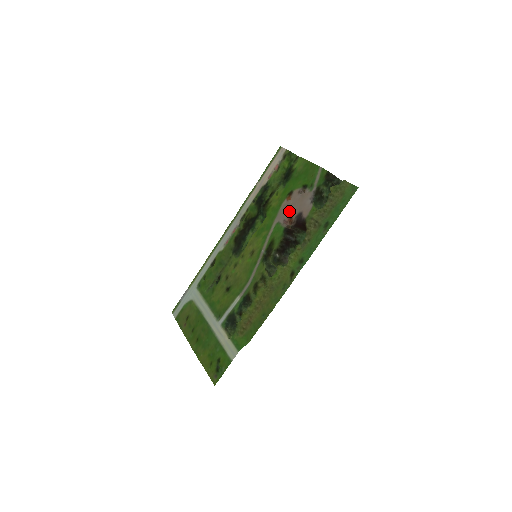
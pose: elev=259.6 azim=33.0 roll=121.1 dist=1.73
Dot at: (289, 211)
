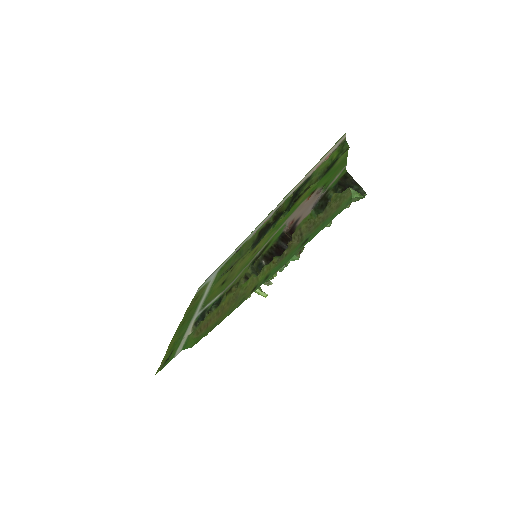
Dot at: (297, 213)
